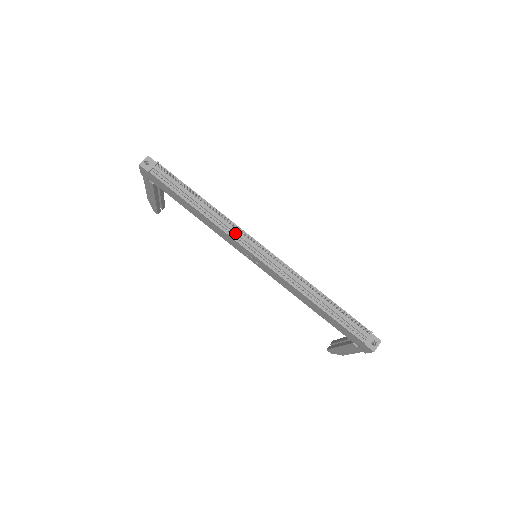
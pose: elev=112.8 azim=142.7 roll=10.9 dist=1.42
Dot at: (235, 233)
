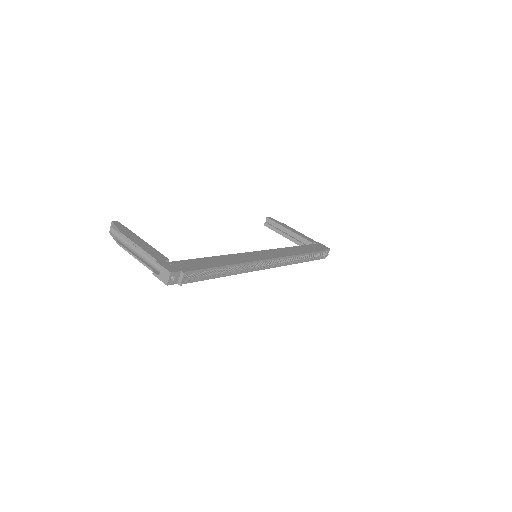
Dot at: (253, 268)
